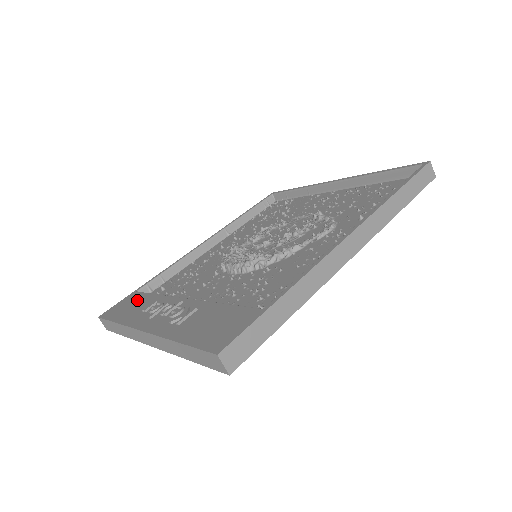
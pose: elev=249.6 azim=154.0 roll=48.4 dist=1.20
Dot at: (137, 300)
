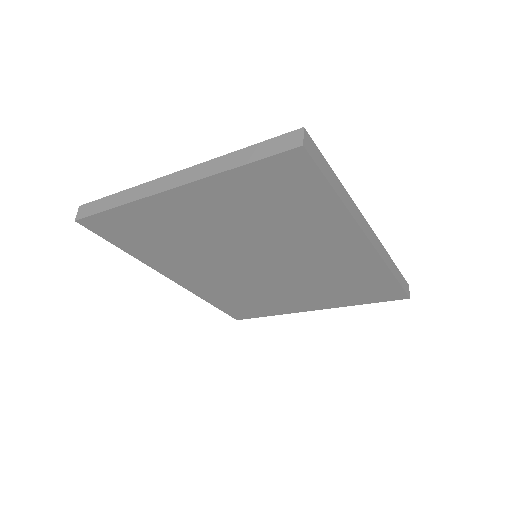
Dot at: occluded
